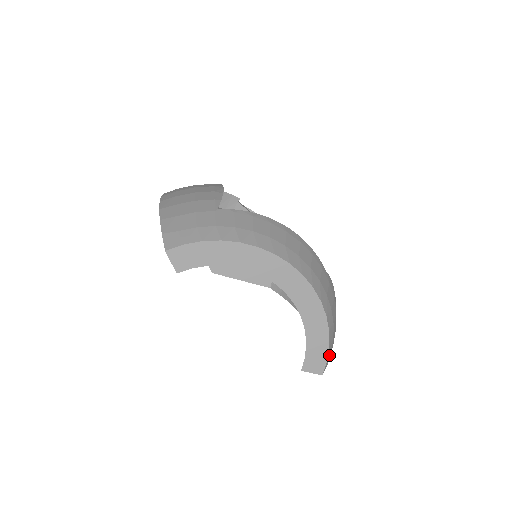
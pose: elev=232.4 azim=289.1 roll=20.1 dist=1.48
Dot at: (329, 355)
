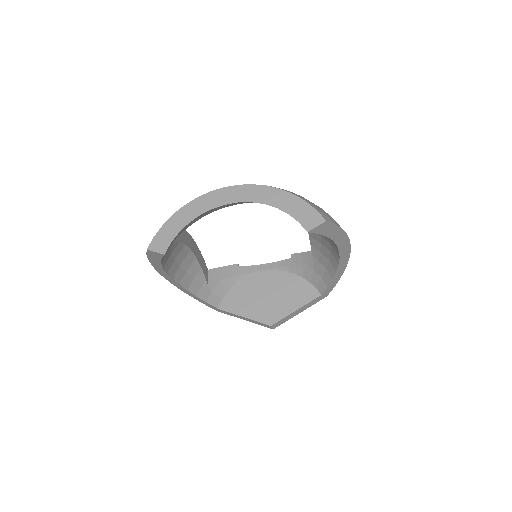
Dot at: (319, 211)
